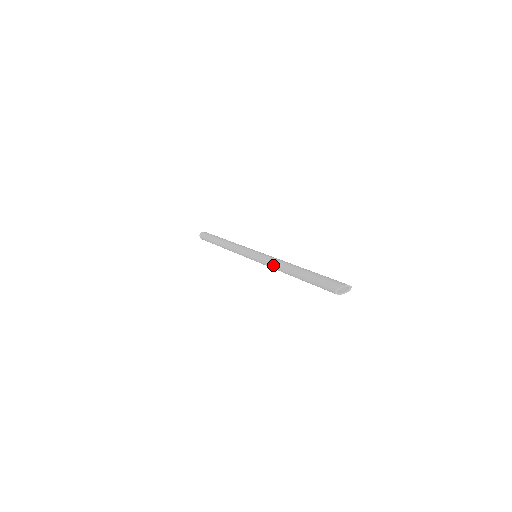
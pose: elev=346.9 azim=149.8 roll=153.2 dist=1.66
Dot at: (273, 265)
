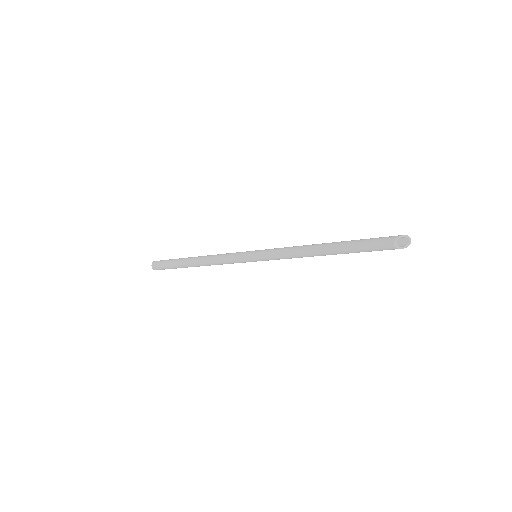
Dot at: (293, 247)
